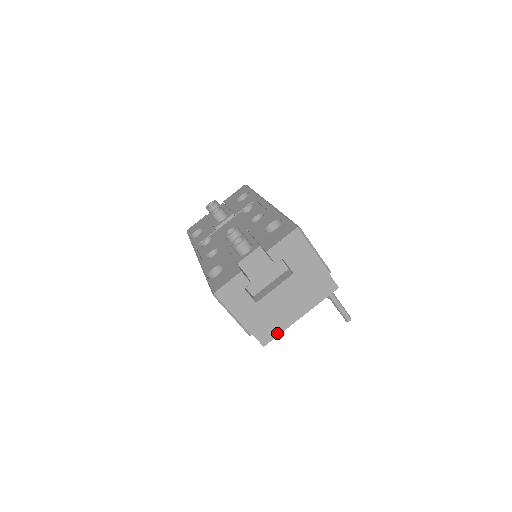
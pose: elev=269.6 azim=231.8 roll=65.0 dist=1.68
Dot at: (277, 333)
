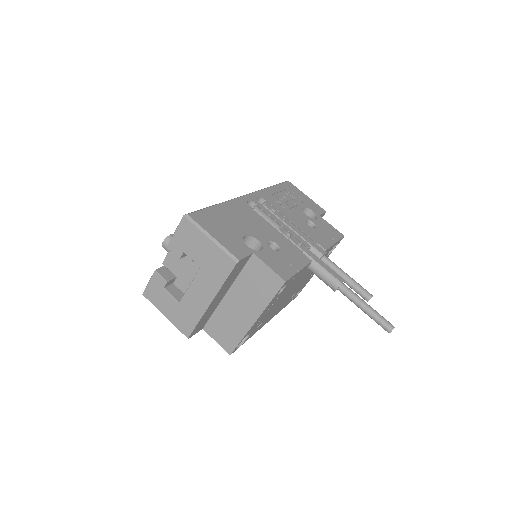
Dot at: (238, 339)
